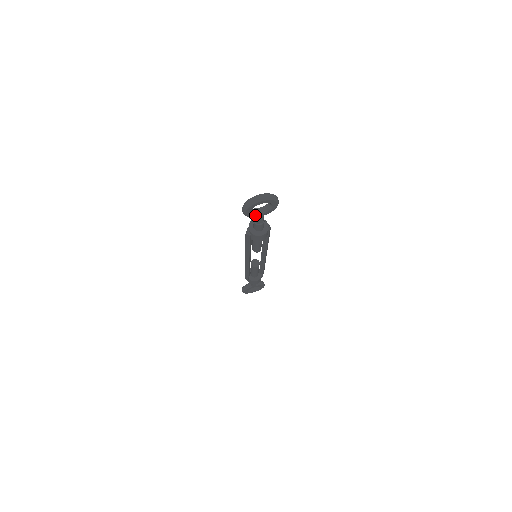
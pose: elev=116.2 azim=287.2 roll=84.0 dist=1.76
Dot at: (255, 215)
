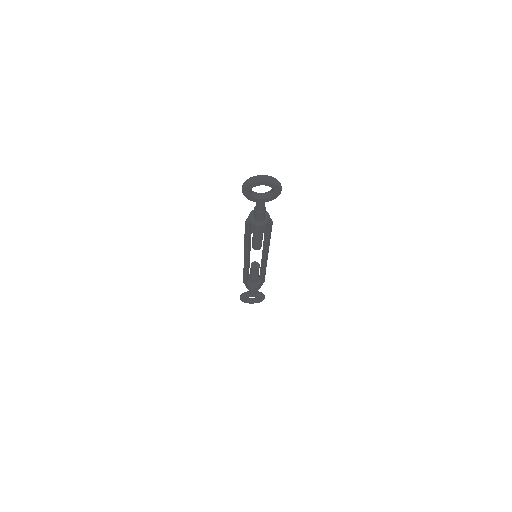
Dot at: (255, 199)
